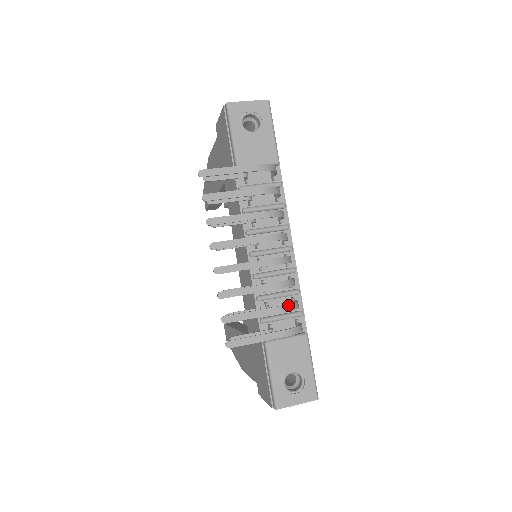
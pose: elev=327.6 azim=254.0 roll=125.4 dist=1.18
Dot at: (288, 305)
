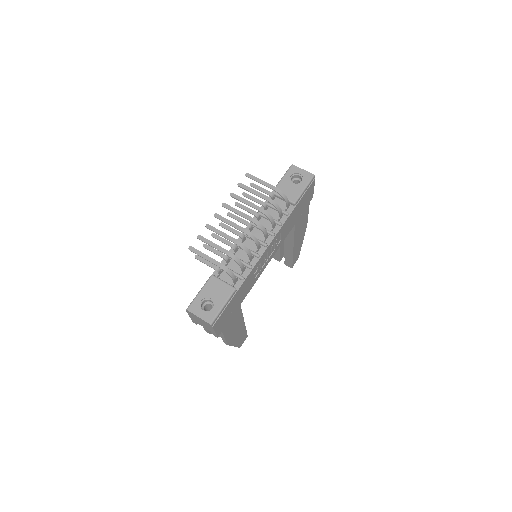
Dot at: (234, 255)
